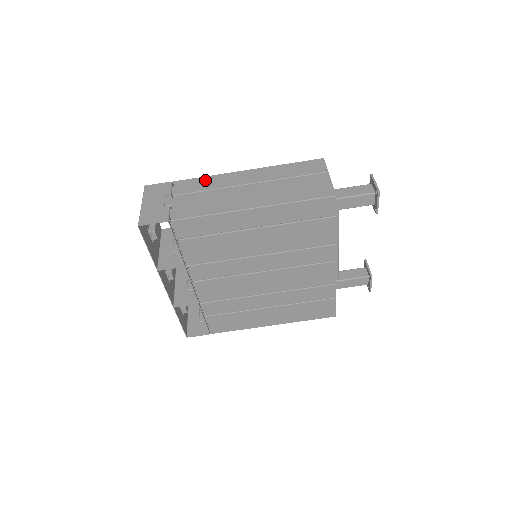
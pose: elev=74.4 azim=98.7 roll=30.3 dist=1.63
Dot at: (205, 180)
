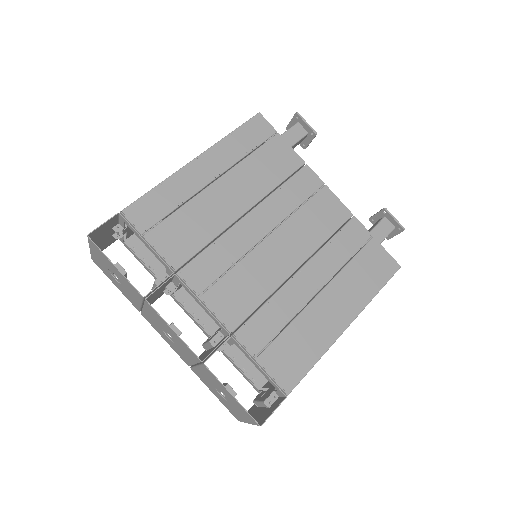
Dot at: occluded
